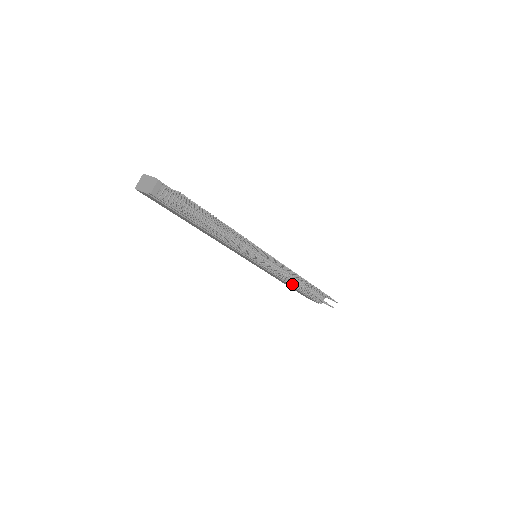
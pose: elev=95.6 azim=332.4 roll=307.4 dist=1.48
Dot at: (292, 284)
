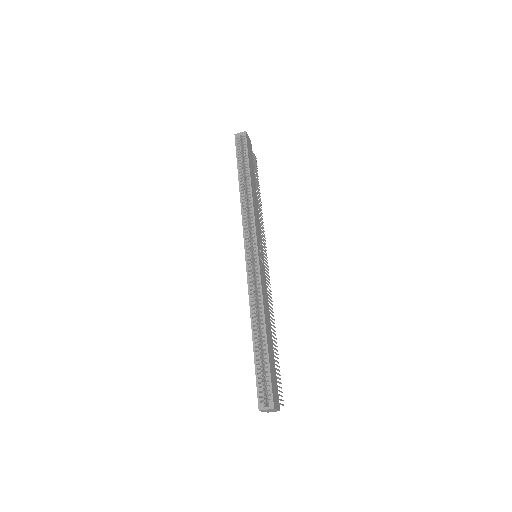
Dot at: occluded
